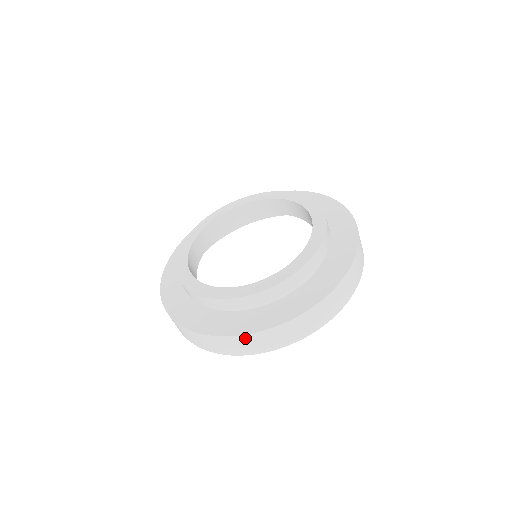
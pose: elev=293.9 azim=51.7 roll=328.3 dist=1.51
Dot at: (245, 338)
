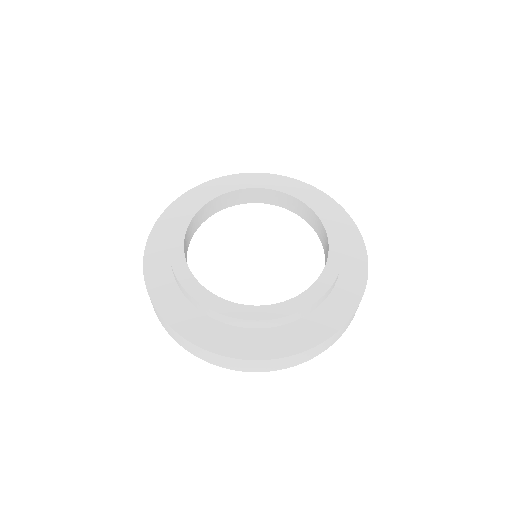
Dot at: (159, 314)
